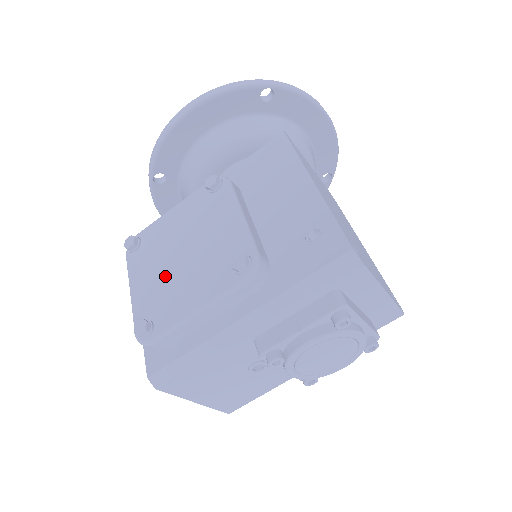
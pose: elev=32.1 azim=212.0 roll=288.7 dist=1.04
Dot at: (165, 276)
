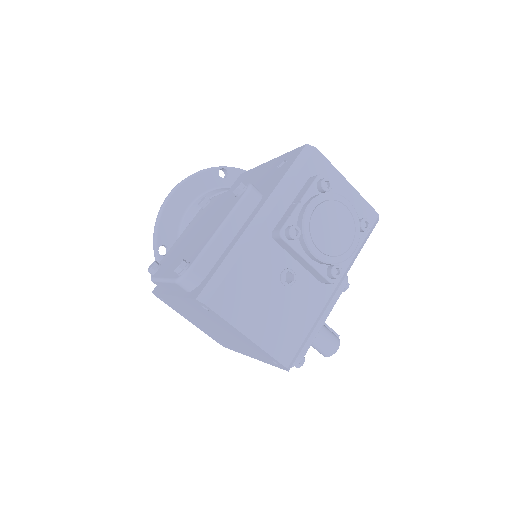
Dot at: (187, 248)
